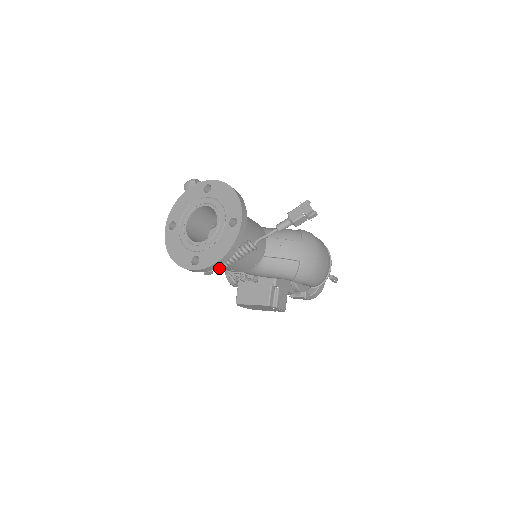
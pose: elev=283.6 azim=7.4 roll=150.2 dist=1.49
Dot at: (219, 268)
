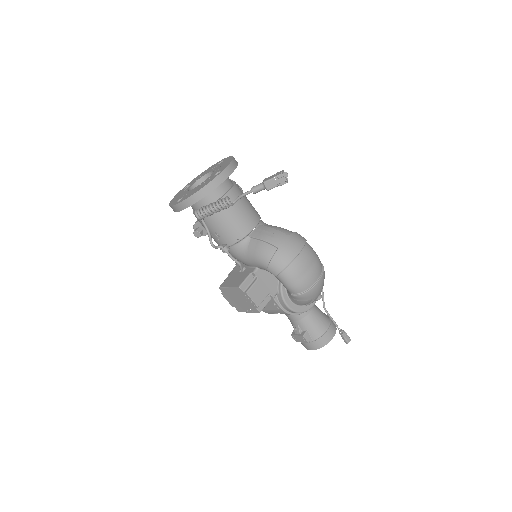
Dot at: (196, 214)
